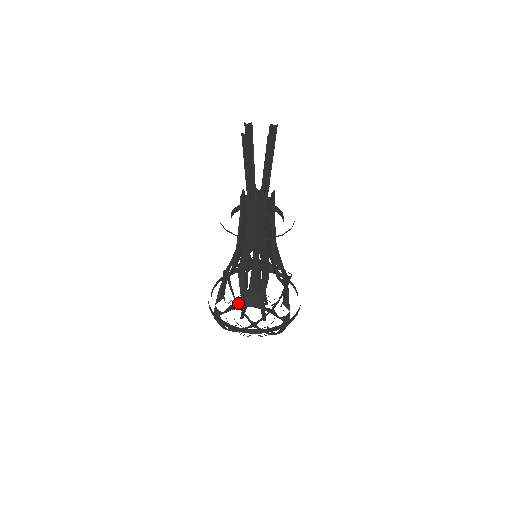
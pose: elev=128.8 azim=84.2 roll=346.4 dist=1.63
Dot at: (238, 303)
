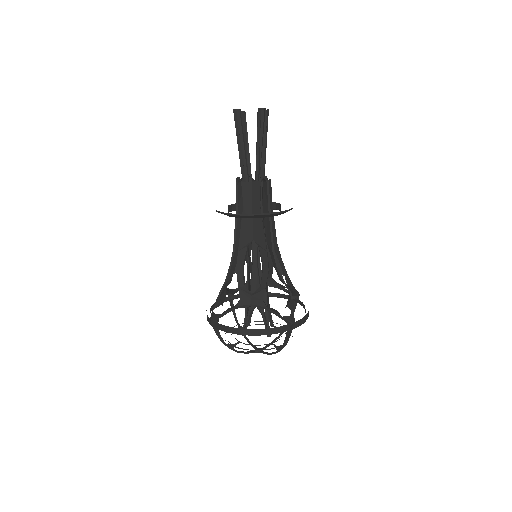
Dot at: occluded
